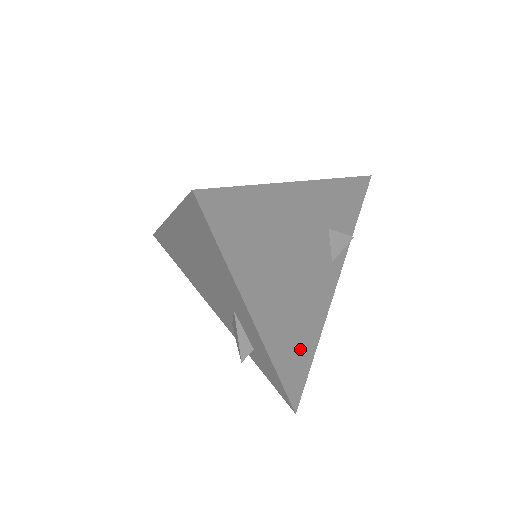
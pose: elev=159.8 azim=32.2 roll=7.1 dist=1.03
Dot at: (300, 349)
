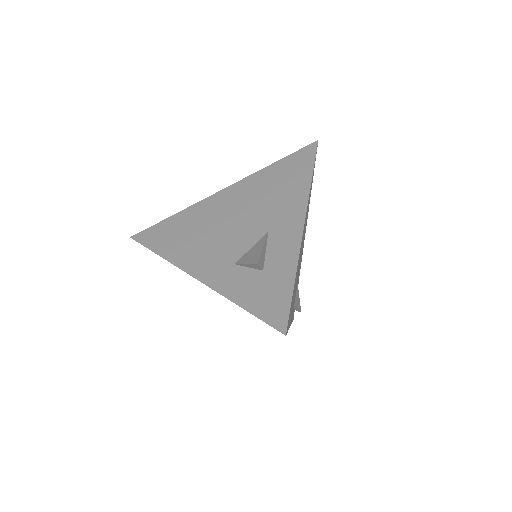
Dot at: occluded
